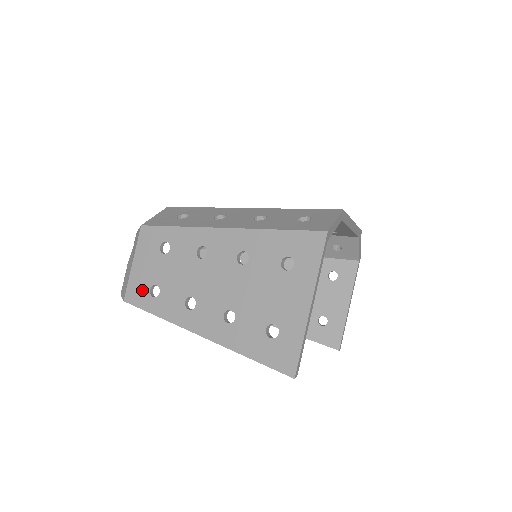
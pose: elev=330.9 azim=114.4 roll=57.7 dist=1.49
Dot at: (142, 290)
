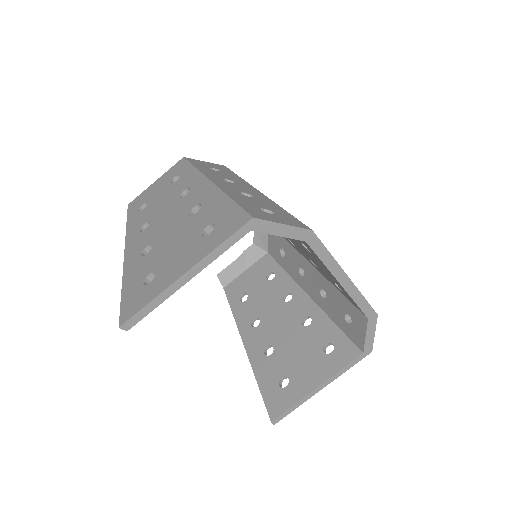
Dot at: (140, 202)
